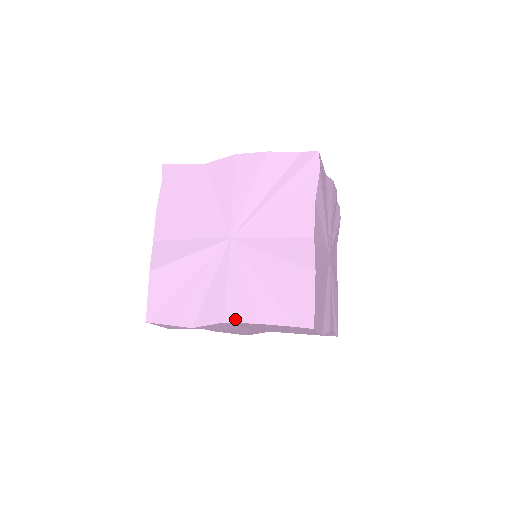
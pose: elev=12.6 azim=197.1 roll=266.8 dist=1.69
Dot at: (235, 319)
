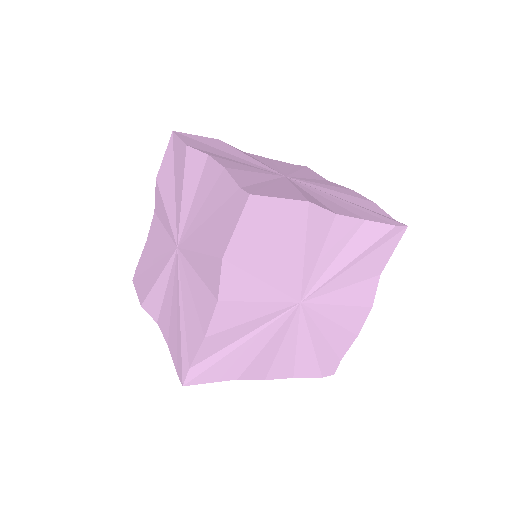
Dot at: (217, 159)
